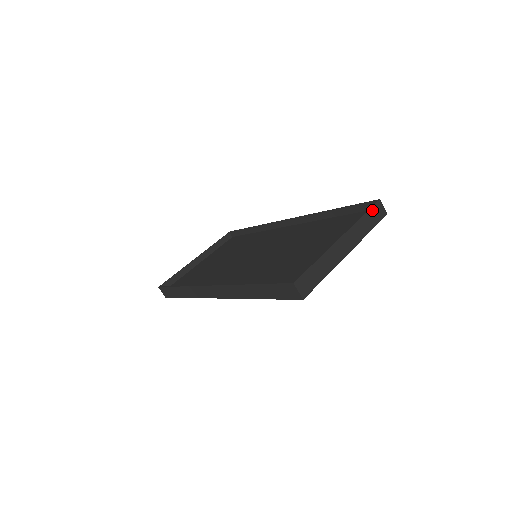
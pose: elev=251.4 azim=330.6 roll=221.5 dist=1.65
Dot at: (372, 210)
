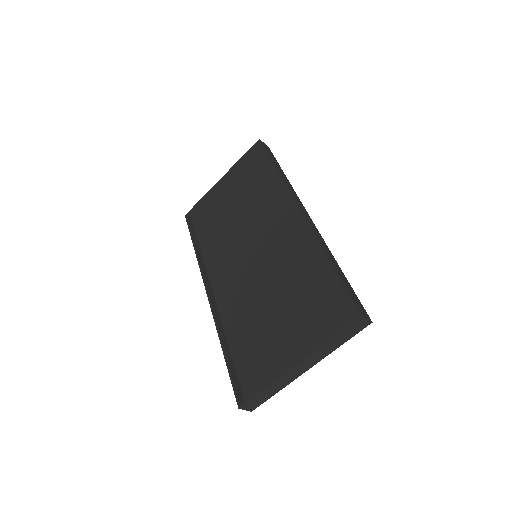
Dot at: (346, 329)
